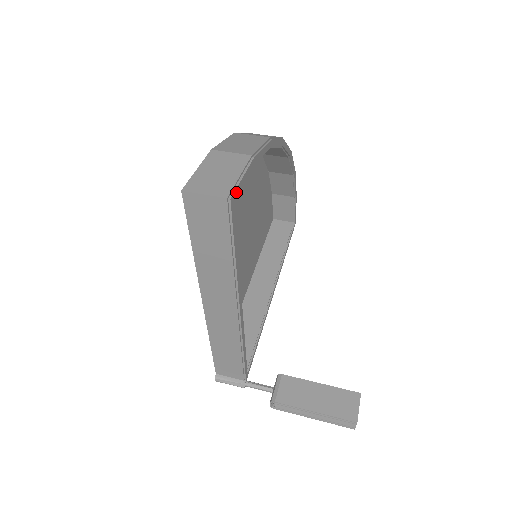
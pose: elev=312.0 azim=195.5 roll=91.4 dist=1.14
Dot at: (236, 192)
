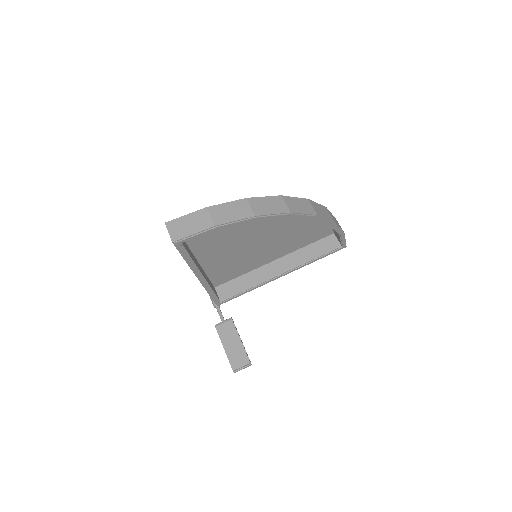
Dot at: (184, 241)
